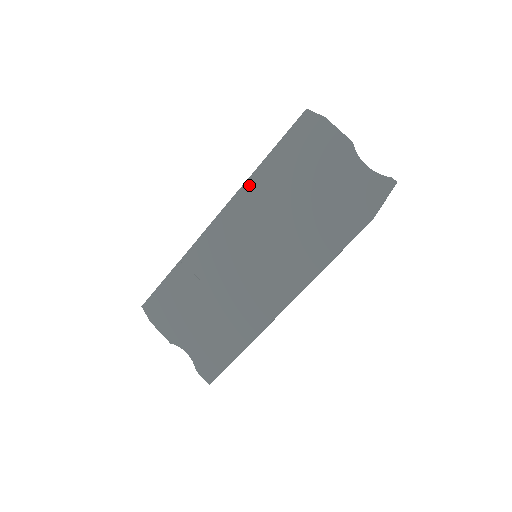
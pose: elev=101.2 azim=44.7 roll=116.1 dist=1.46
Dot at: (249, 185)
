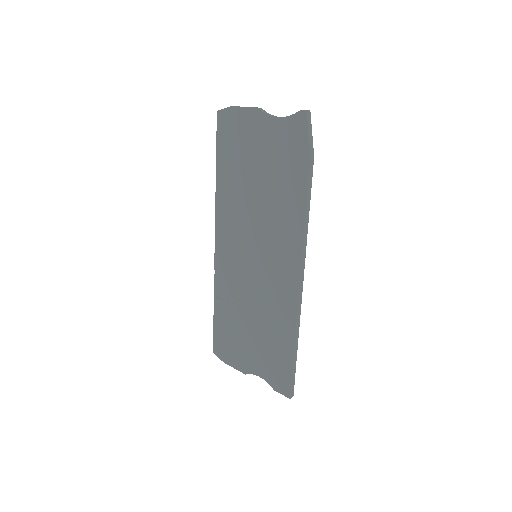
Dot at: (219, 201)
